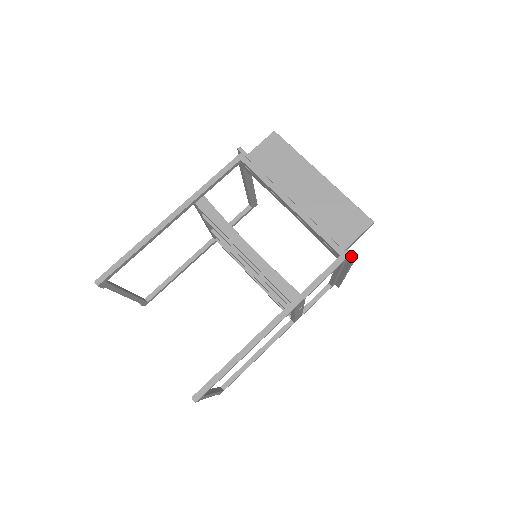
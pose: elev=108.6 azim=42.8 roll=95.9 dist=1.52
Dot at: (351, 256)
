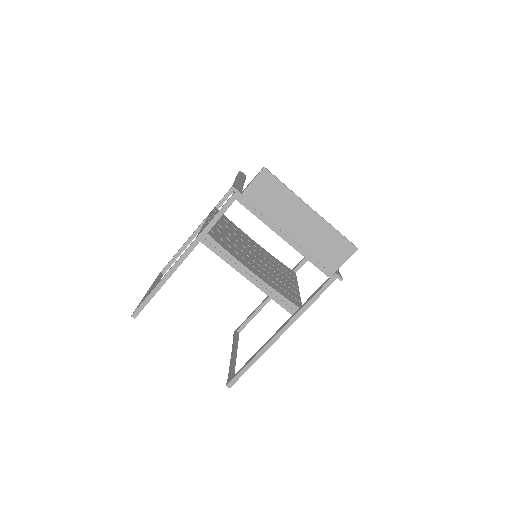
Dot at: (339, 278)
